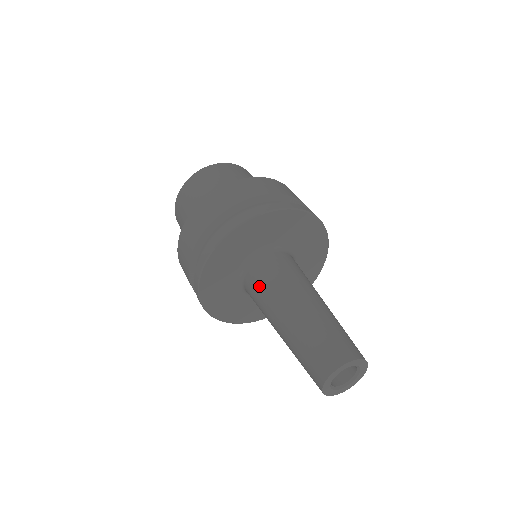
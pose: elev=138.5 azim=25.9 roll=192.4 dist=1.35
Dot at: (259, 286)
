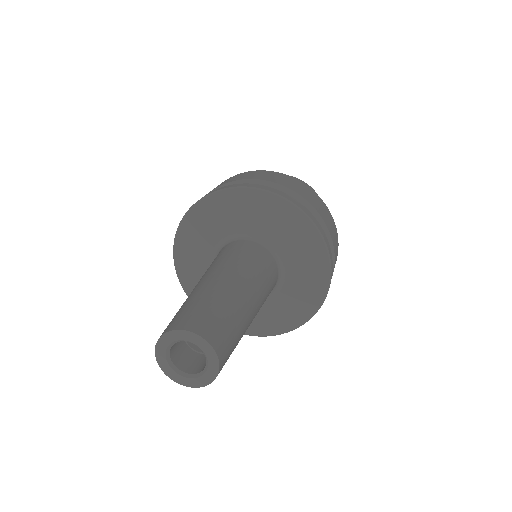
Dot at: (224, 253)
